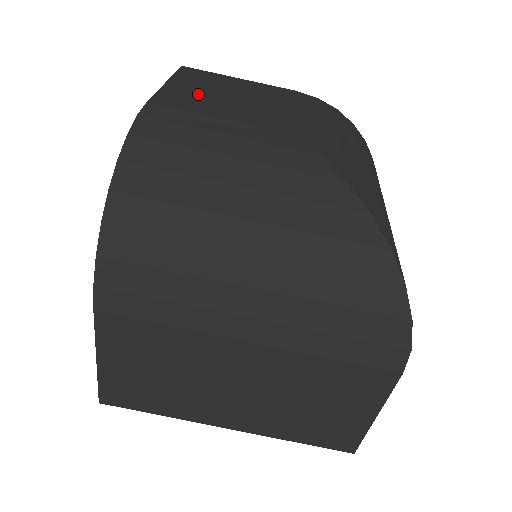
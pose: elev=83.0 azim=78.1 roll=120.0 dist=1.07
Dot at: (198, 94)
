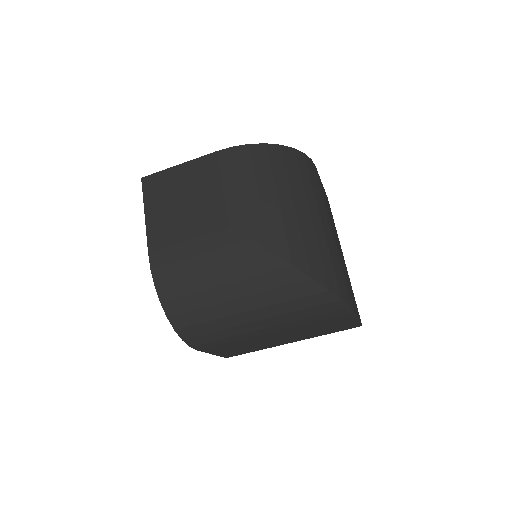
Dot at: (166, 216)
